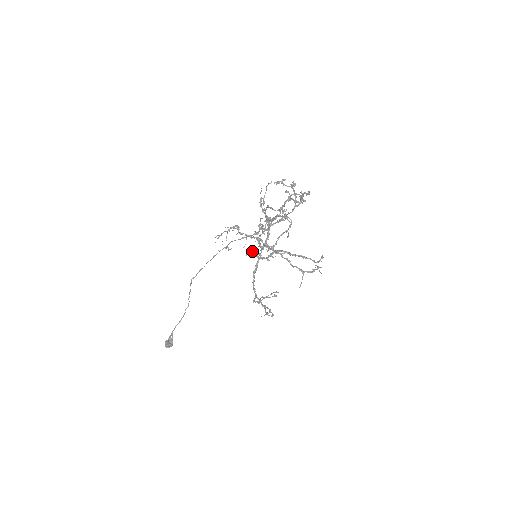
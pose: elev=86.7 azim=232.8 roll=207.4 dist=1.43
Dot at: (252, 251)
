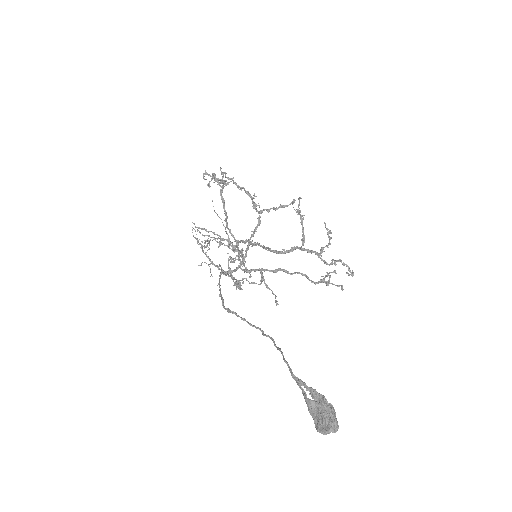
Dot at: (228, 178)
